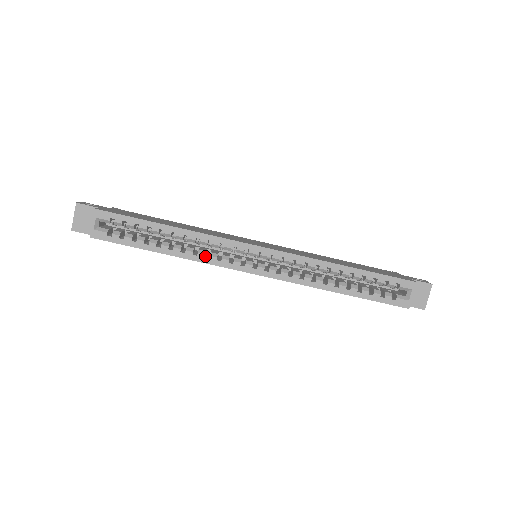
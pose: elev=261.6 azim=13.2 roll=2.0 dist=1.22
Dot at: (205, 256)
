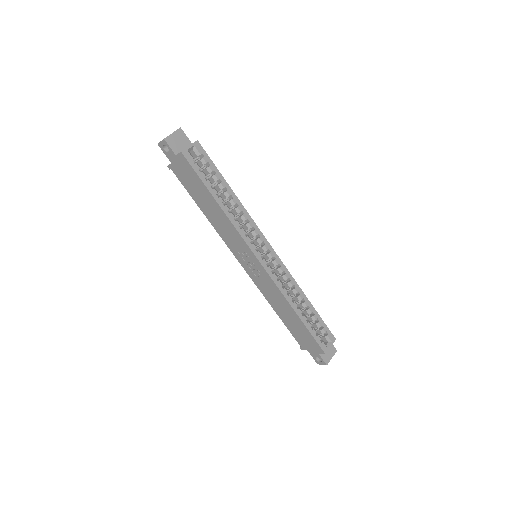
Dot at: occluded
